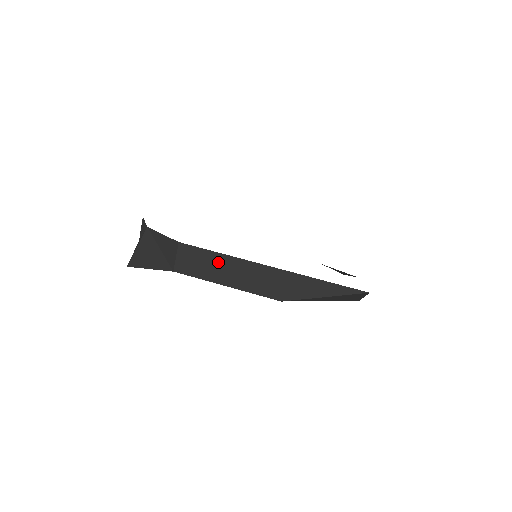
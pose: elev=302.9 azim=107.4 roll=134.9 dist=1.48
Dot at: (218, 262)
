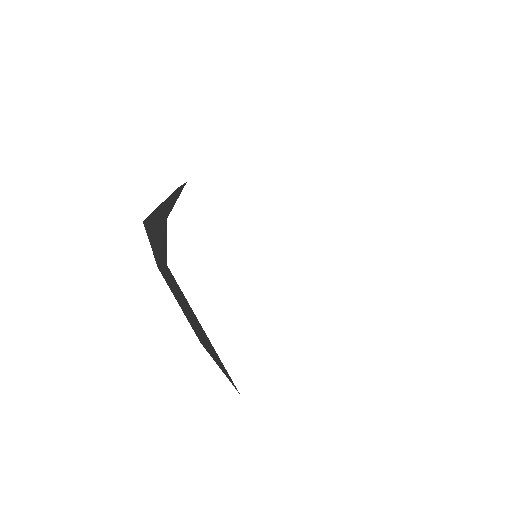
Dot at: (181, 296)
